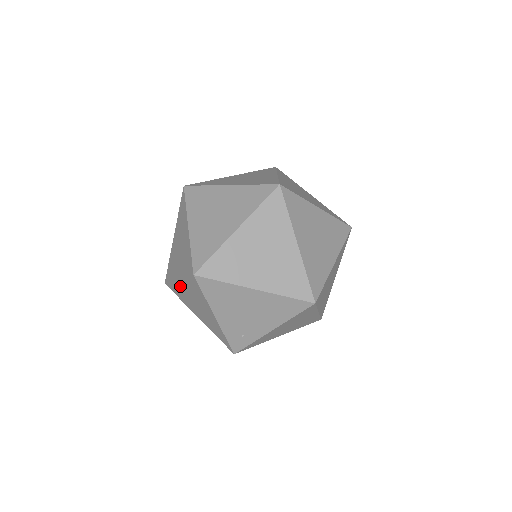
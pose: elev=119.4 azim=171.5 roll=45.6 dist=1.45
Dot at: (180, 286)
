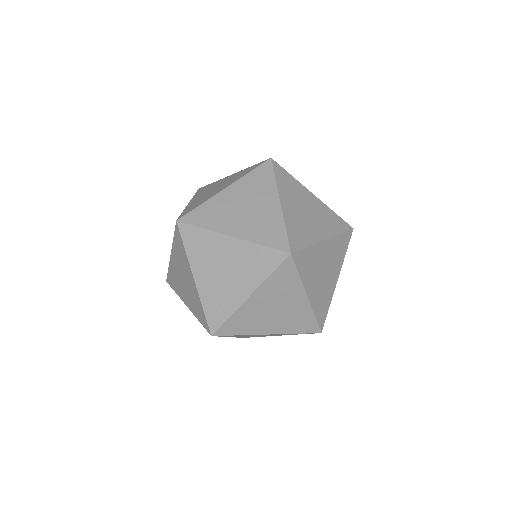
Dot at: (173, 263)
